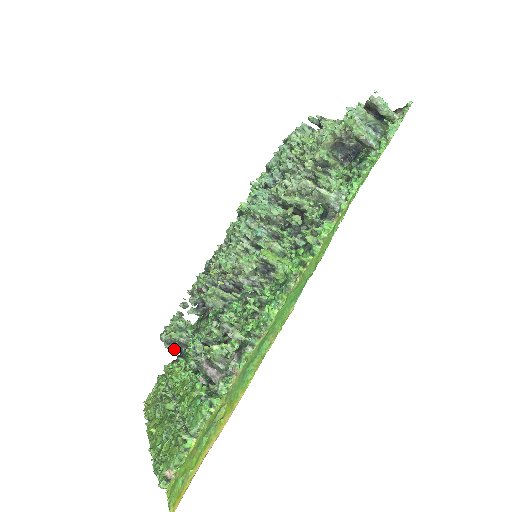
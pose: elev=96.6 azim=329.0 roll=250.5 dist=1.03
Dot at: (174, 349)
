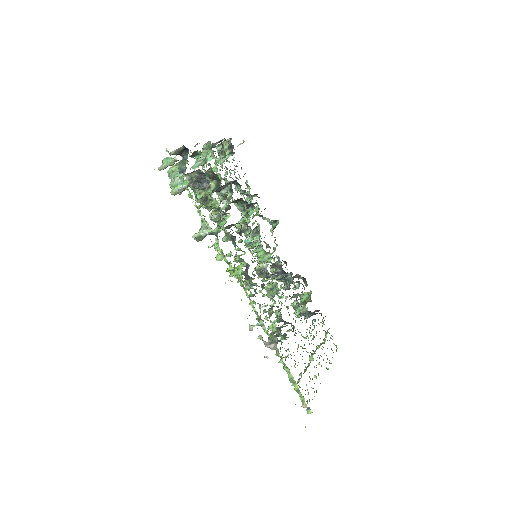
Dot at: occluded
